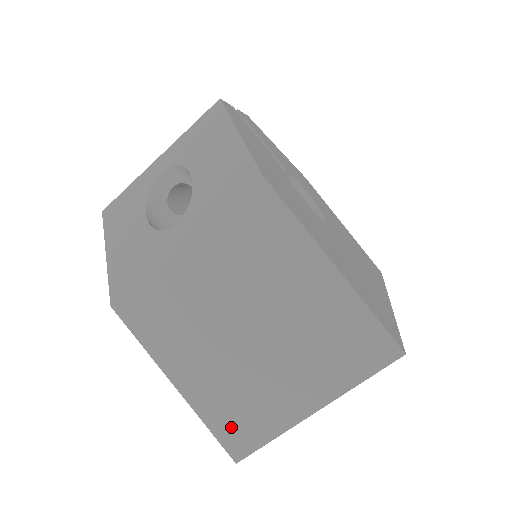
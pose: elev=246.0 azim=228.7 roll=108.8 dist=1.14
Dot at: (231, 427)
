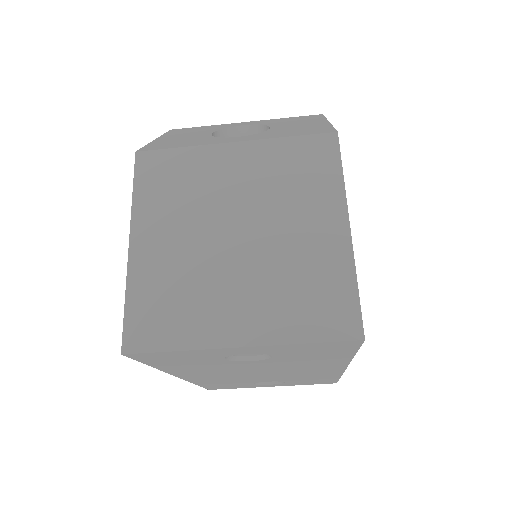
Dot at: (148, 314)
